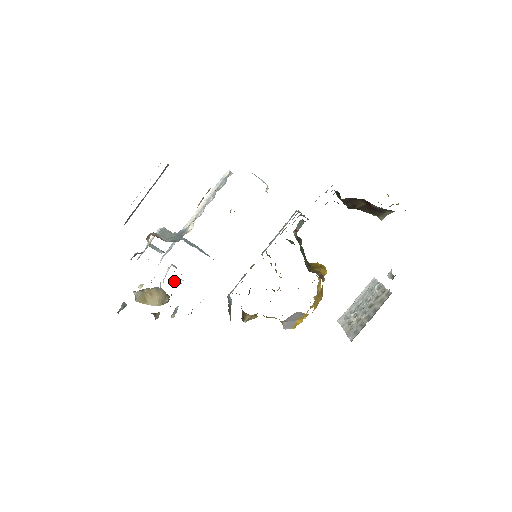
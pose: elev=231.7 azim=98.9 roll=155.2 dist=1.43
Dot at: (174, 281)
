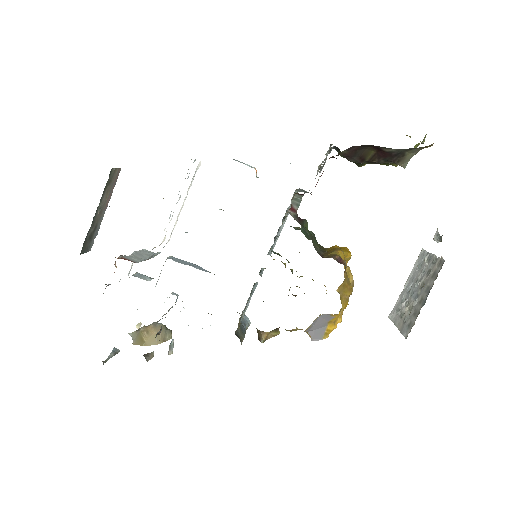
Dot at: (169, 310)
